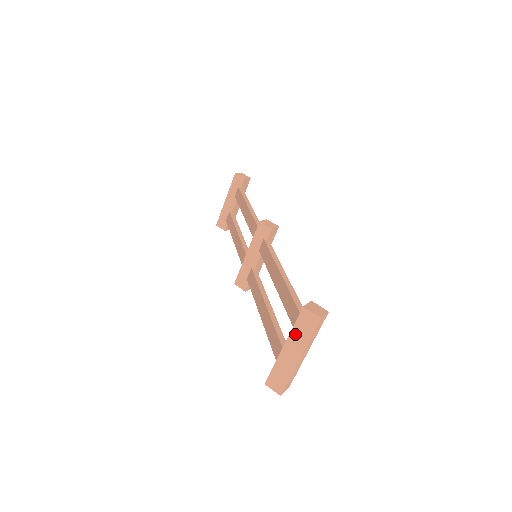
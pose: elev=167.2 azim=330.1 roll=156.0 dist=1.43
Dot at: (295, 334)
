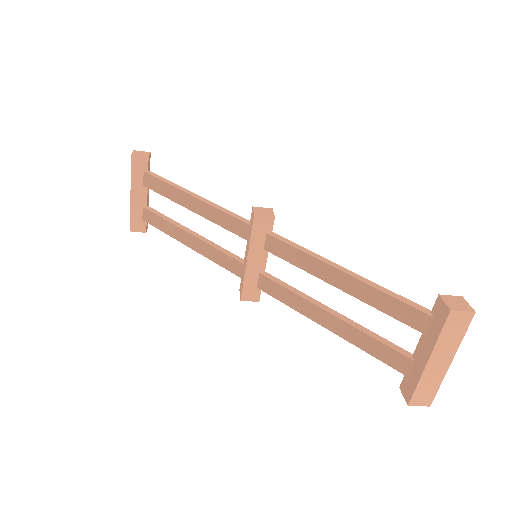
Dot at: (443, 342)
